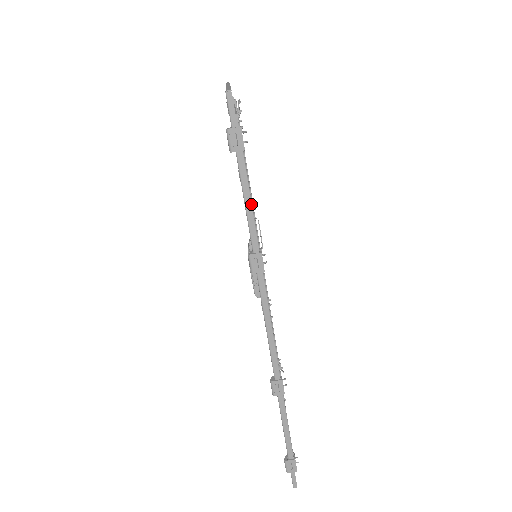
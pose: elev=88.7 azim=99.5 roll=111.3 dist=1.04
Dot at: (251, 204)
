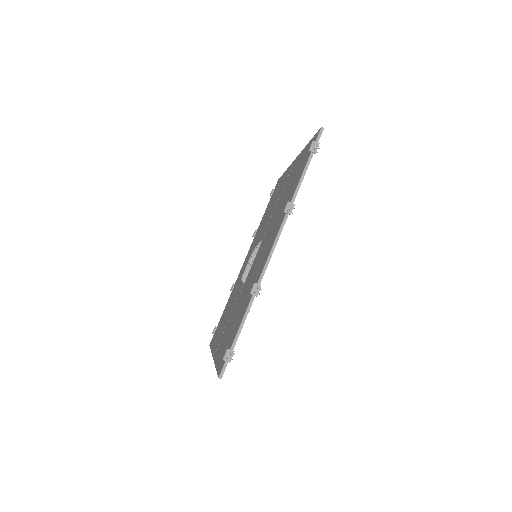
Dot at: occluded
